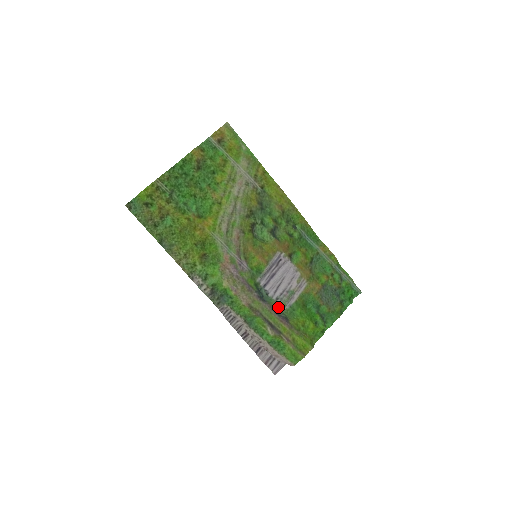
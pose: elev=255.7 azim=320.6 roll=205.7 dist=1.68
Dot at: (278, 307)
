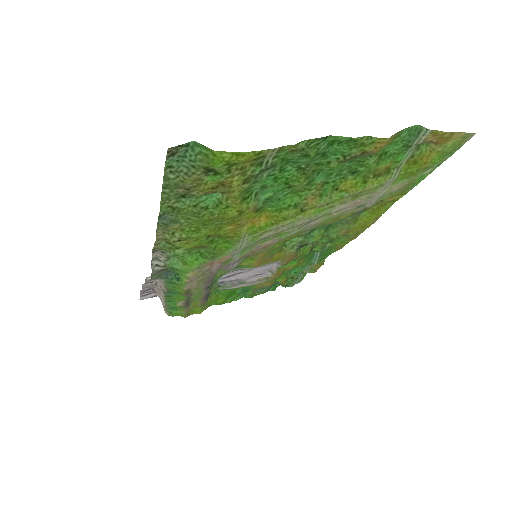
Dot at: occluded
